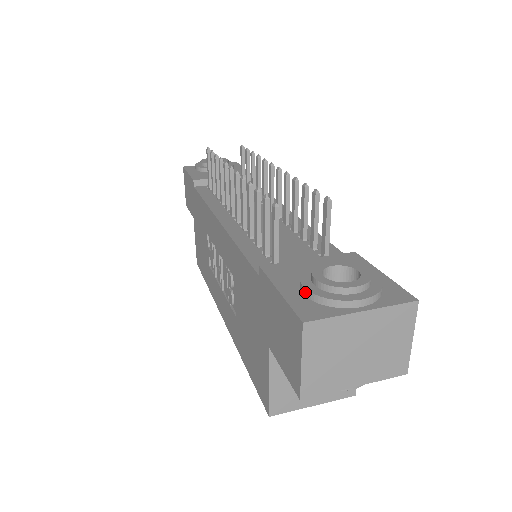
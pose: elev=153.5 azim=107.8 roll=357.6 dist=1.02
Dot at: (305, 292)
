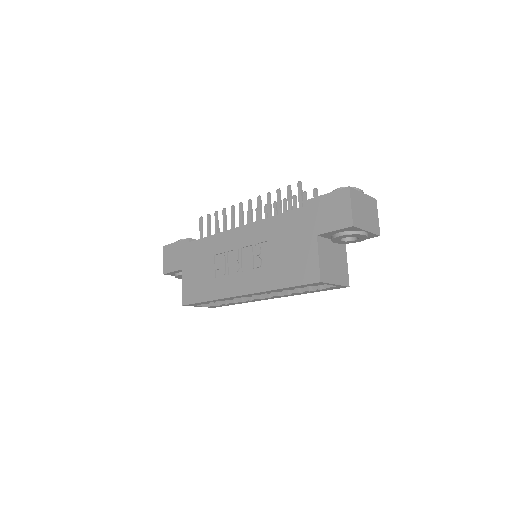
Dot at: occluded
